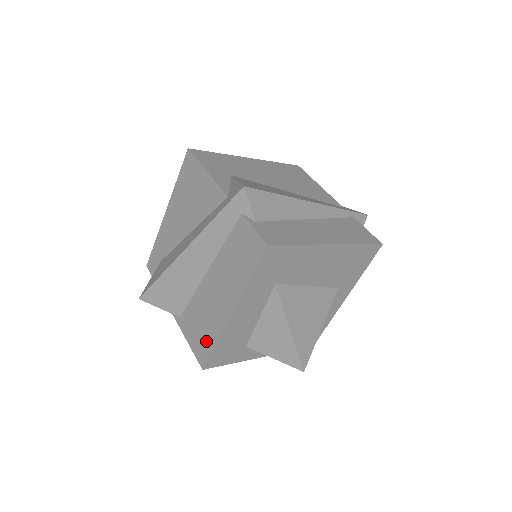
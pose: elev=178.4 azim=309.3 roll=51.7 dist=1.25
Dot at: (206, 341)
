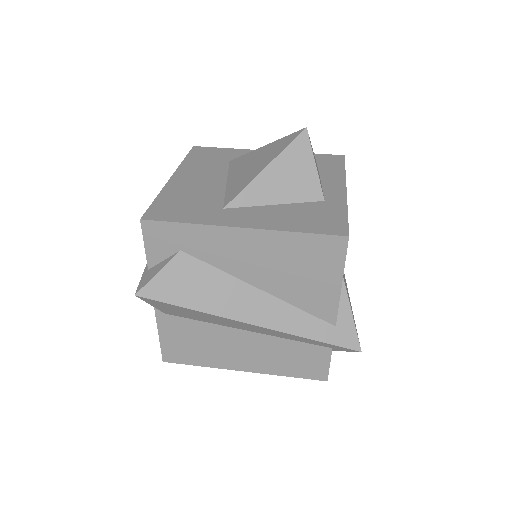
Dot at: (190, 356)
